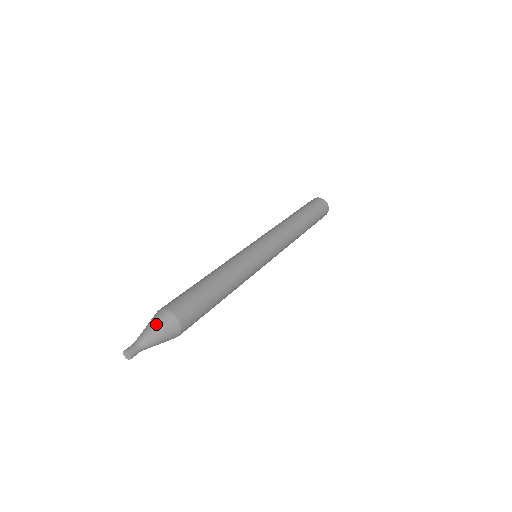
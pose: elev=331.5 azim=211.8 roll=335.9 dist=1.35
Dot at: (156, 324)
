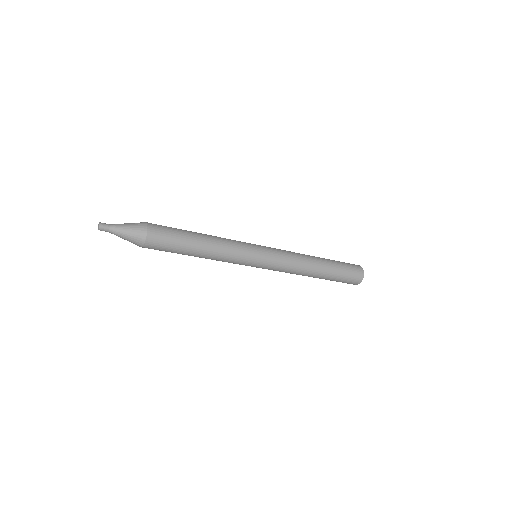
Dot at: (132, 223)
